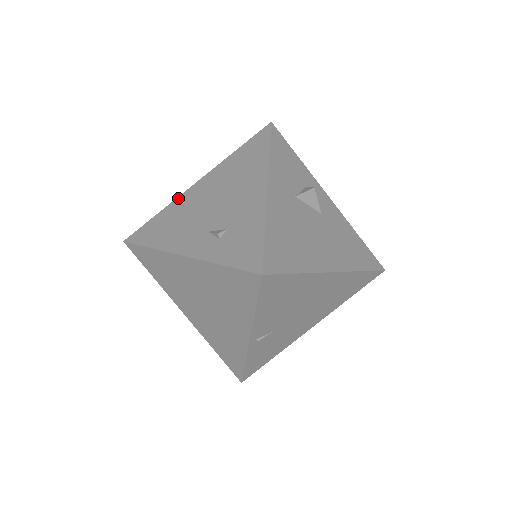
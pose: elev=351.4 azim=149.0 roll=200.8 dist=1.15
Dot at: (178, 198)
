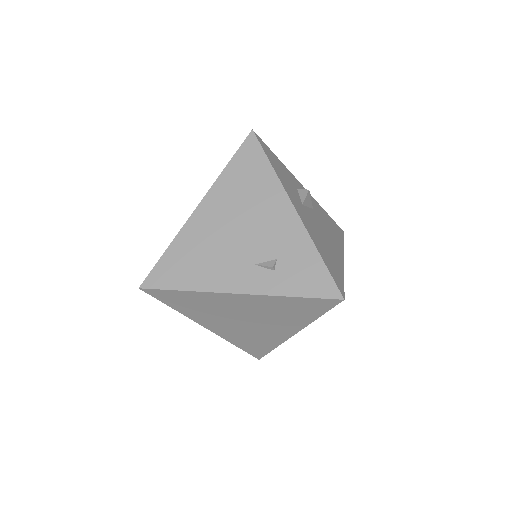
Dot at: (184, 228)
